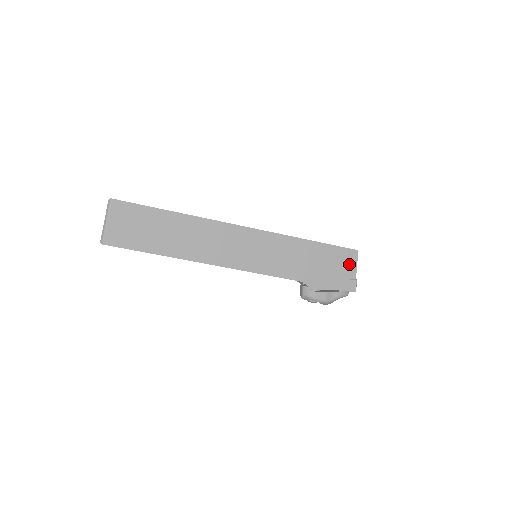
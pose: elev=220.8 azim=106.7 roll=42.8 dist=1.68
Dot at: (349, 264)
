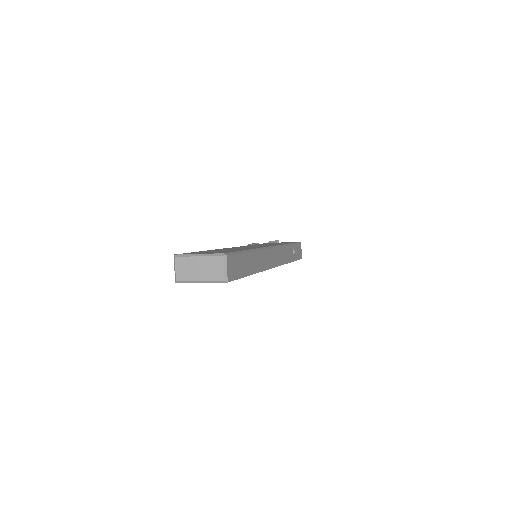
Dot at: occluded
